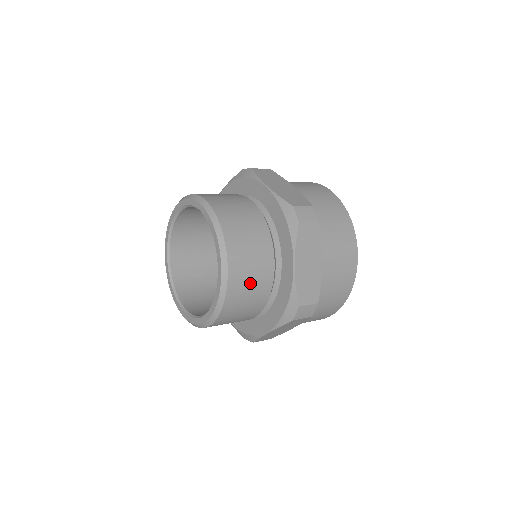
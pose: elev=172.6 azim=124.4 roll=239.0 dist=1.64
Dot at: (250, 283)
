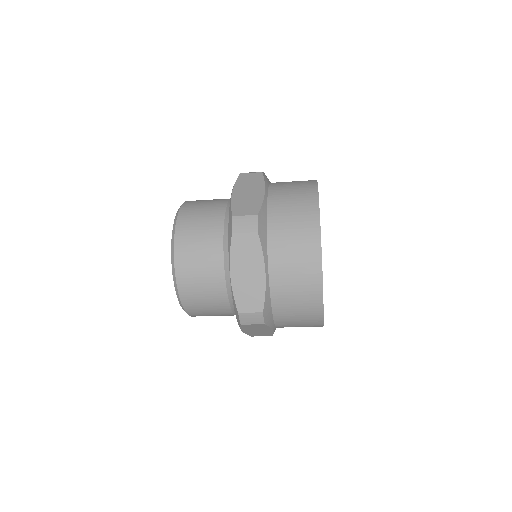
Dot at: (199, 221)
